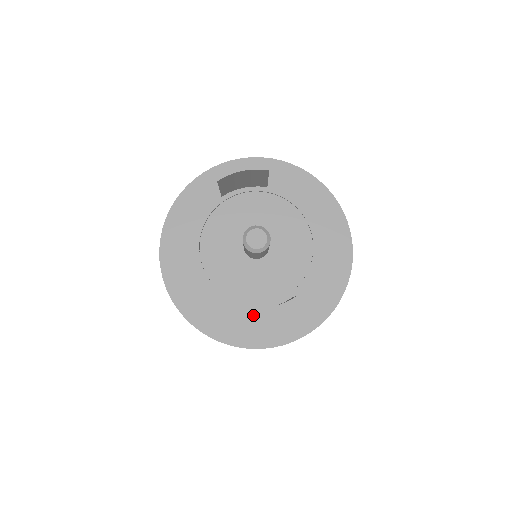
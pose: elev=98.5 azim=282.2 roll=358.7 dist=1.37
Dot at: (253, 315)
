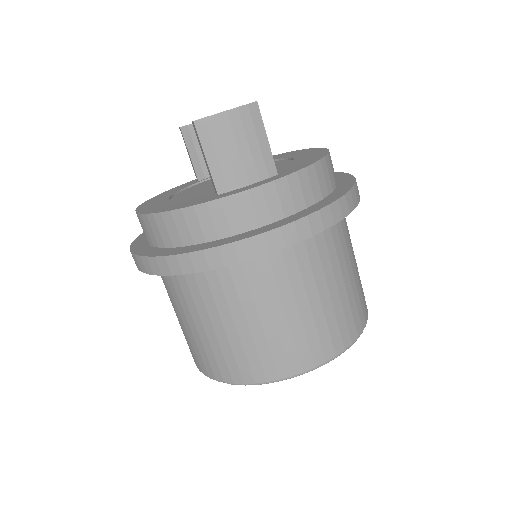
Dot at: (202, 118)
